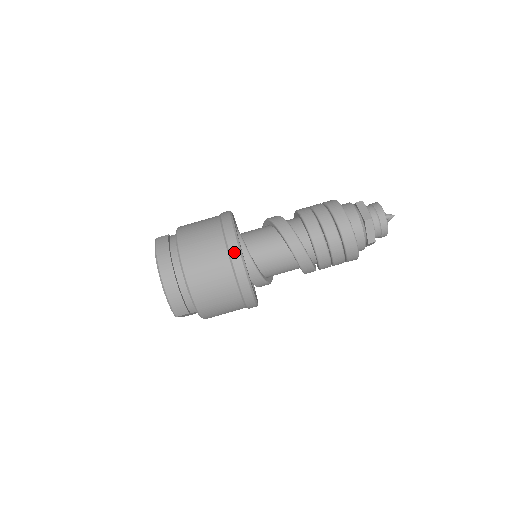
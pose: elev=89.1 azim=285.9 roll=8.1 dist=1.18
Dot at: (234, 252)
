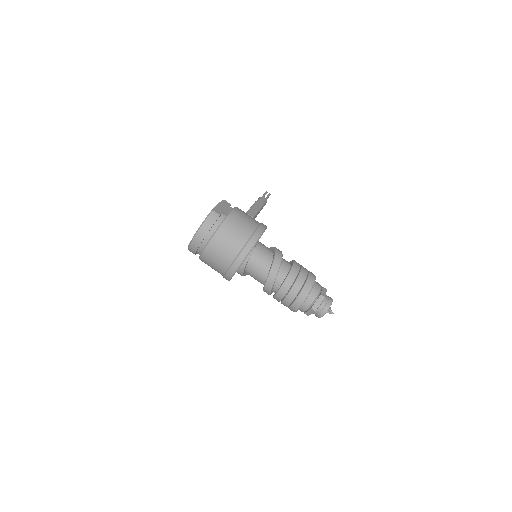
Dot at: (235, 265)
